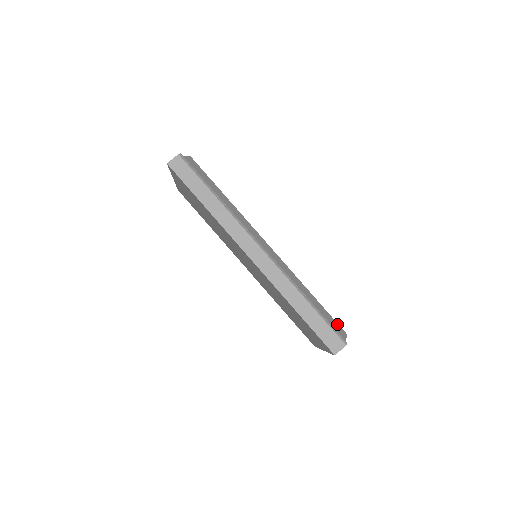
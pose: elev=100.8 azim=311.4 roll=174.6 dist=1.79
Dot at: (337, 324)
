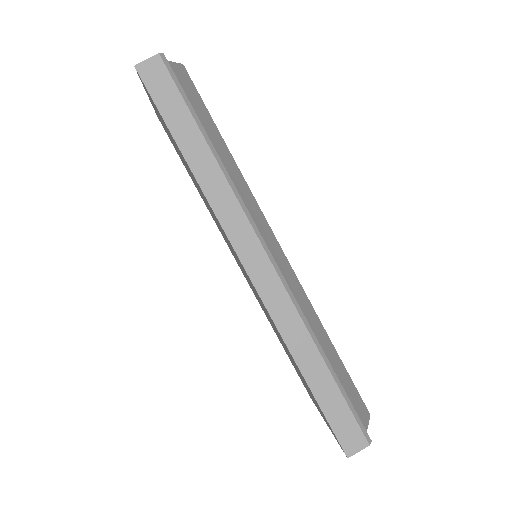
Dot at: (359, 396)
